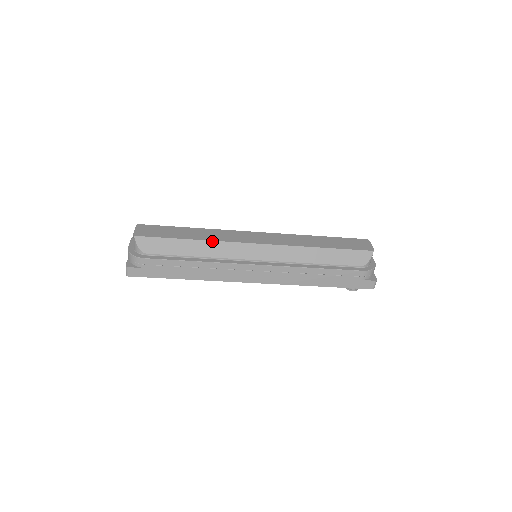
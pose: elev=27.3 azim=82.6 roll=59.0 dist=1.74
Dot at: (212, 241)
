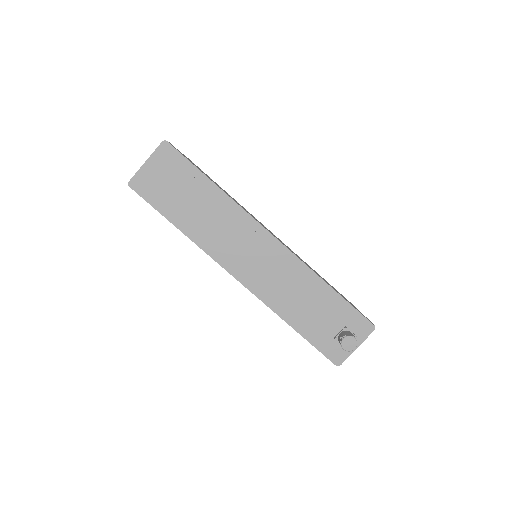
Dot at: occluded
